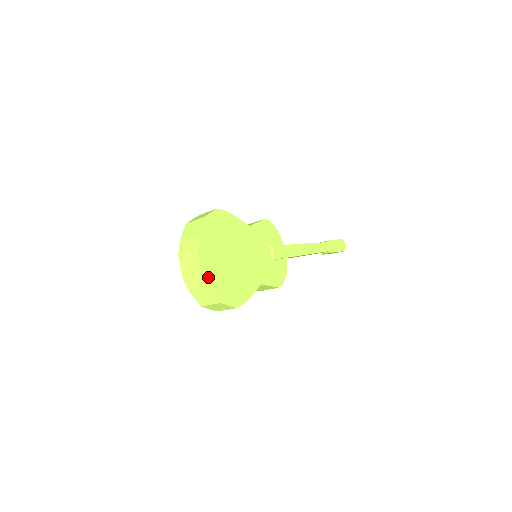
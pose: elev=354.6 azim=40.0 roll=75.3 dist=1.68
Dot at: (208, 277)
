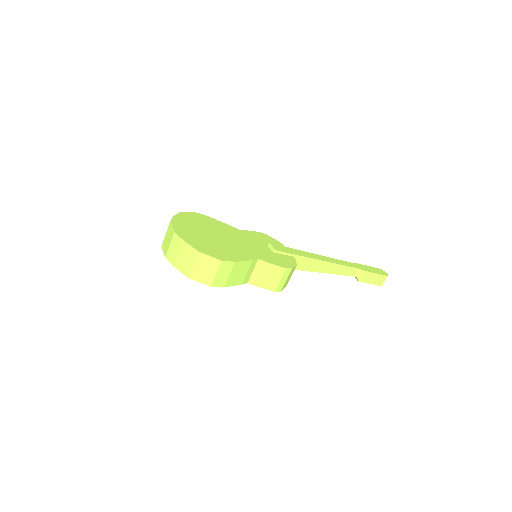
Dot at: (183, 236)
